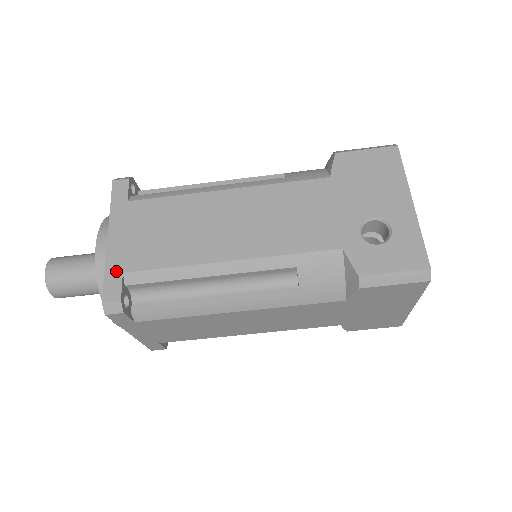
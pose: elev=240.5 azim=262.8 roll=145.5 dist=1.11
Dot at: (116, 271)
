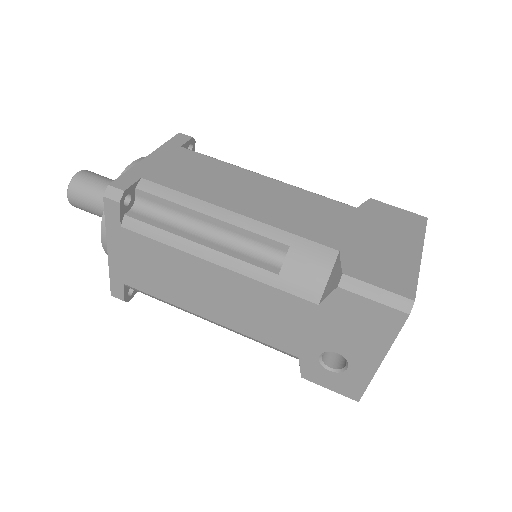
Dot at: occluded
